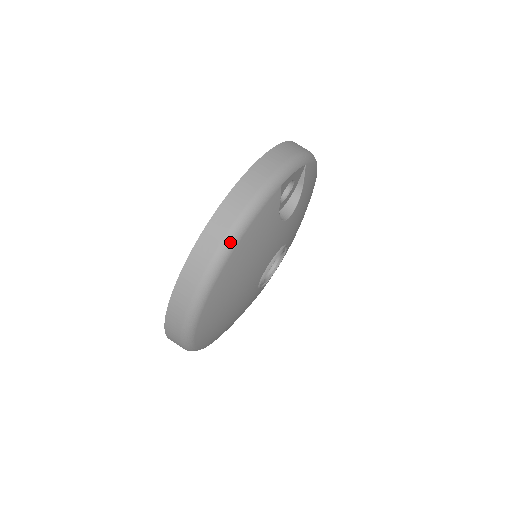
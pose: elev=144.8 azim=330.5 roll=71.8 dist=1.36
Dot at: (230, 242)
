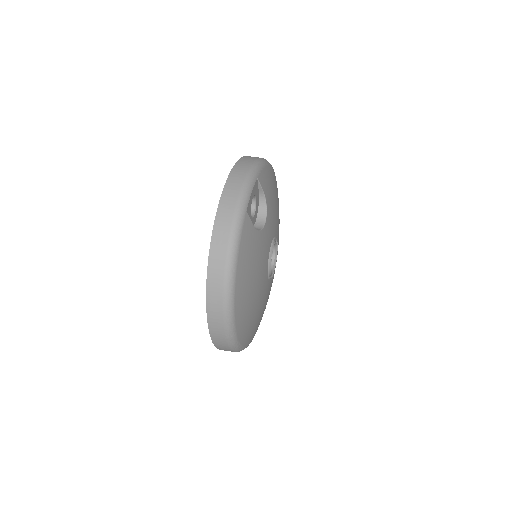
Dot at: (230, 276)
